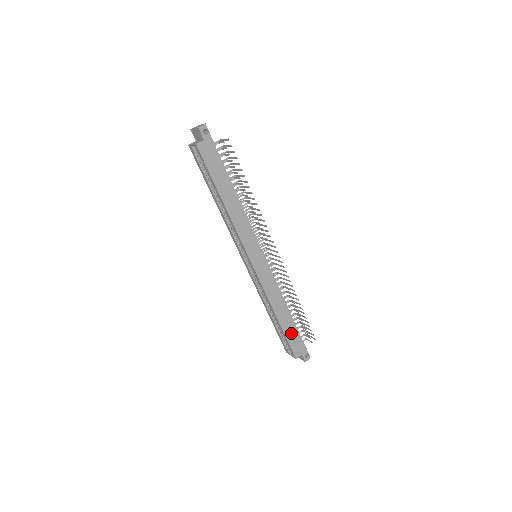
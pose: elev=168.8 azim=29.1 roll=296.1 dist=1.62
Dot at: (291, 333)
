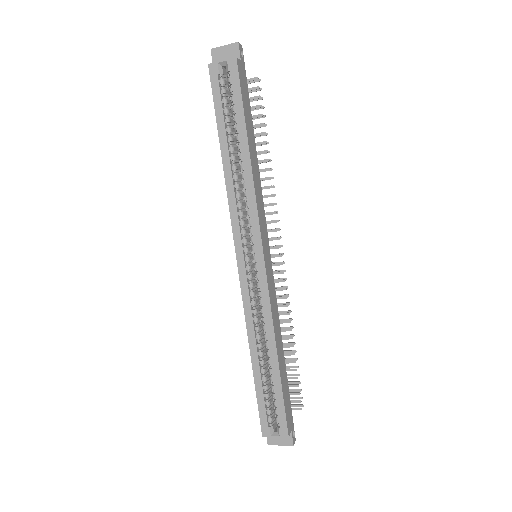
Dot at: (285, 390)
